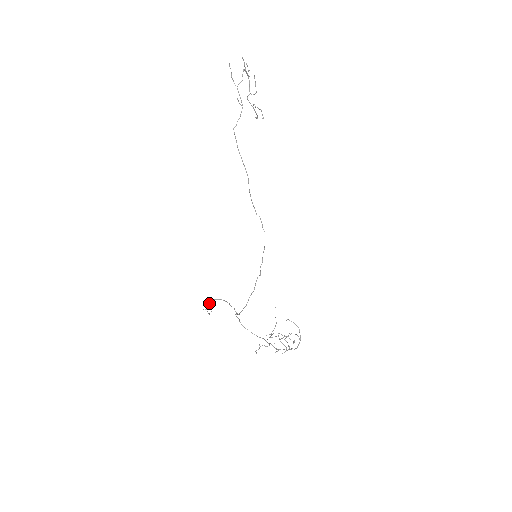
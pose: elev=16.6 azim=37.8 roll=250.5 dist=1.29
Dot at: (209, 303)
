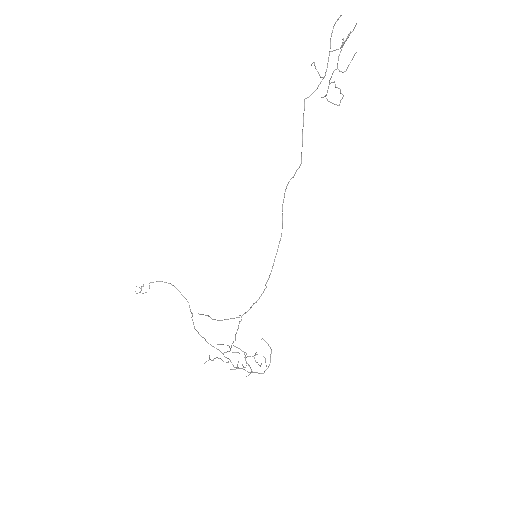
Dot at: (150, 282)
